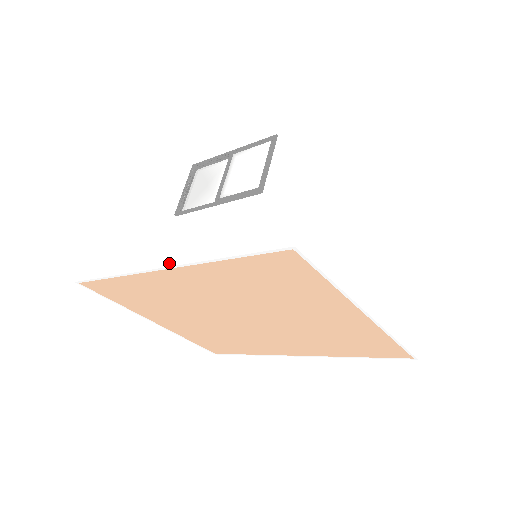
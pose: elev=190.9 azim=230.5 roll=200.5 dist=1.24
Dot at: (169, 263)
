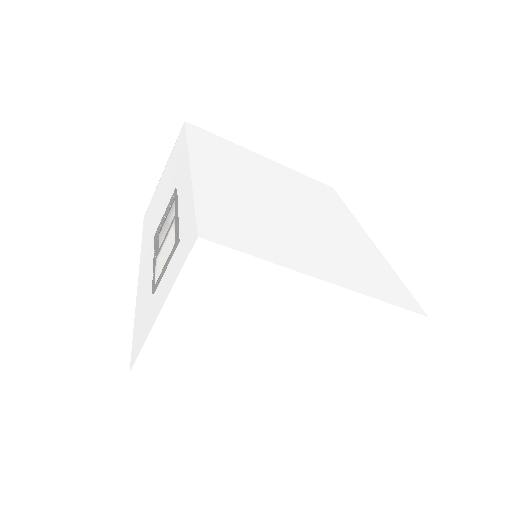
Dot at: (138, 281)
